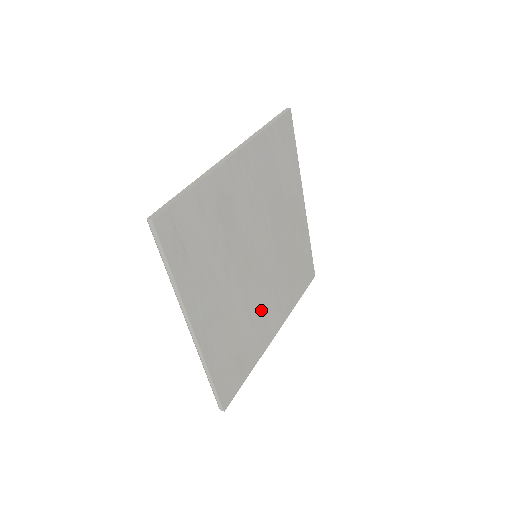
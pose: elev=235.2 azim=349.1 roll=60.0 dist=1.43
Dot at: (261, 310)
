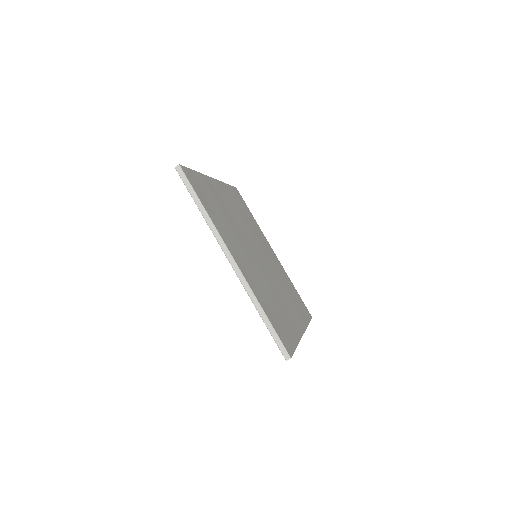
Dot at: (280, 299)
